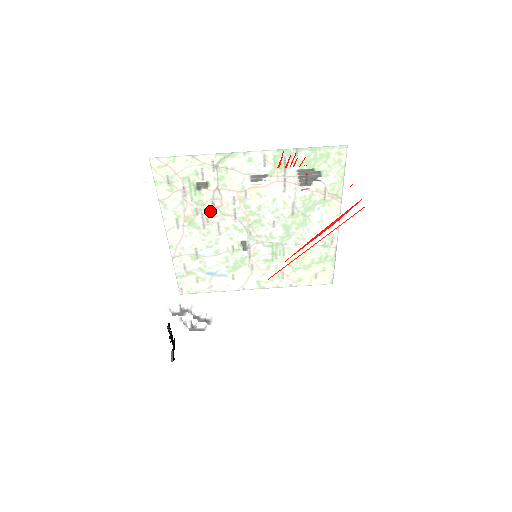
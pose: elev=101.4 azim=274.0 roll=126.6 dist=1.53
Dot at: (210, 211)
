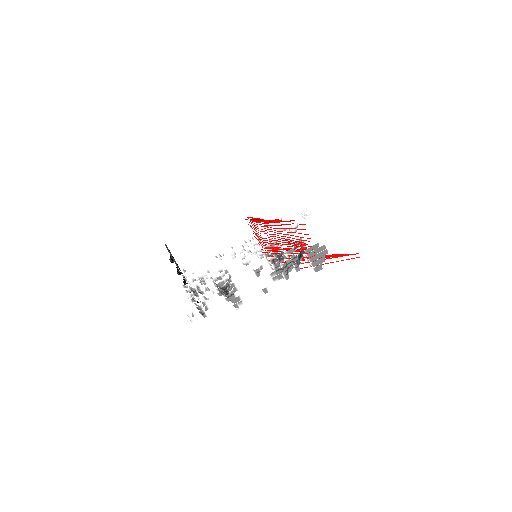
Dot at: occluded
